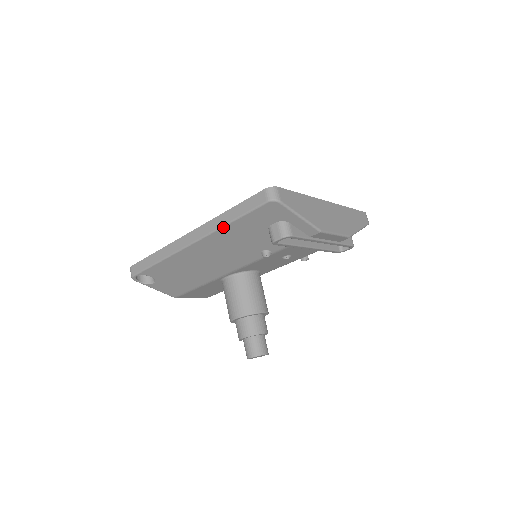
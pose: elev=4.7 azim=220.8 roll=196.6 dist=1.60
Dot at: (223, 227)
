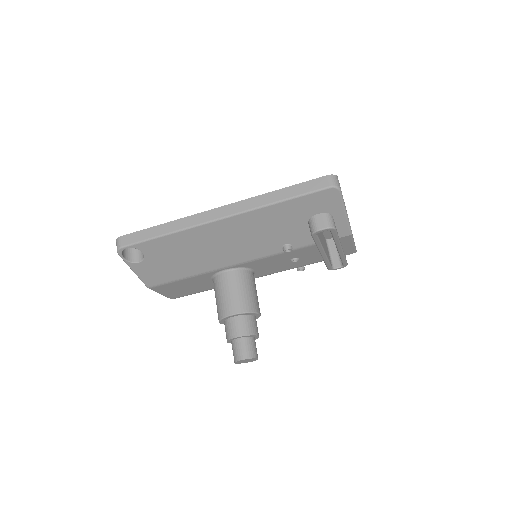
Dot at: (269, 206)
